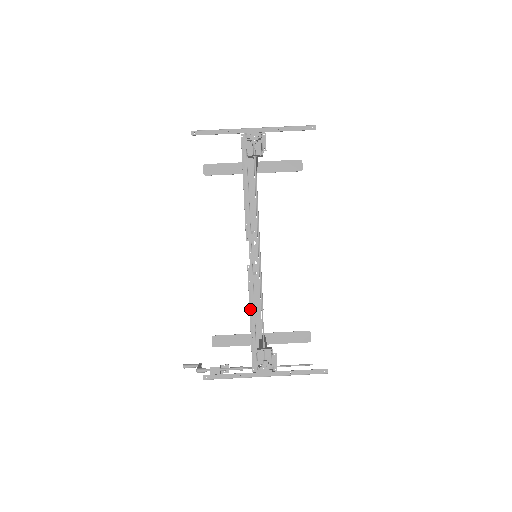
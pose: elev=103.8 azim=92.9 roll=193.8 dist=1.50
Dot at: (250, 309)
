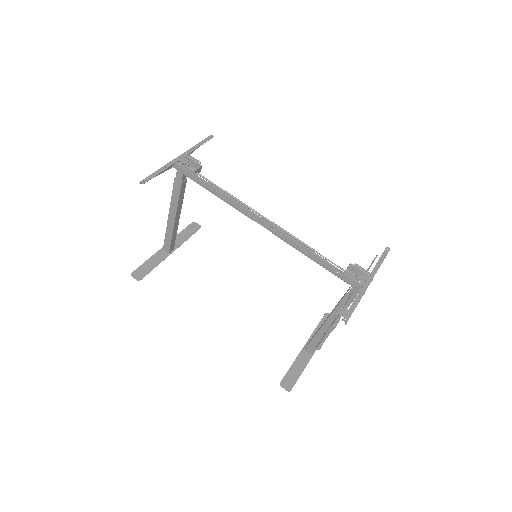
Dot at: (309, 252)
